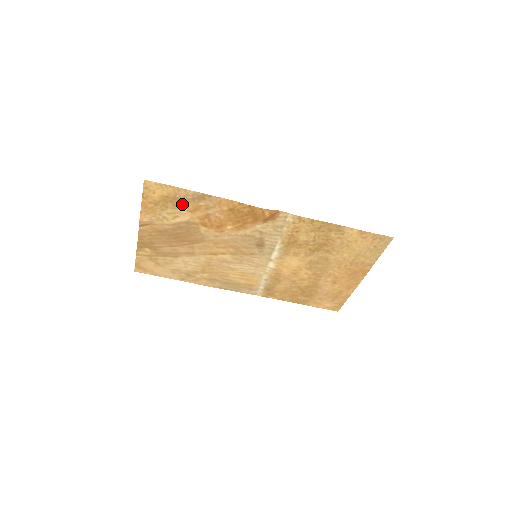
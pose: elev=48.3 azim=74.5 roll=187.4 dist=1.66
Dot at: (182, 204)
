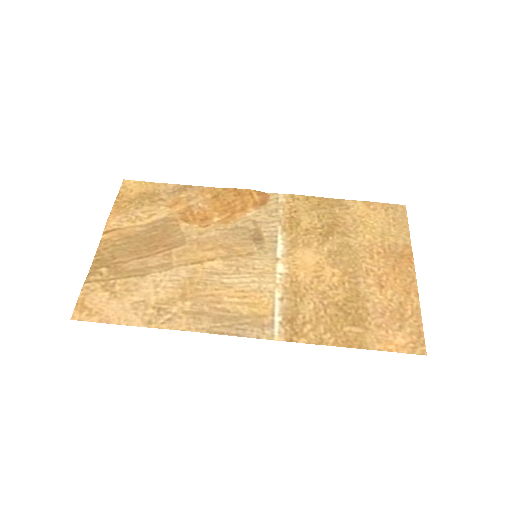
Dot at: (161, 200)
